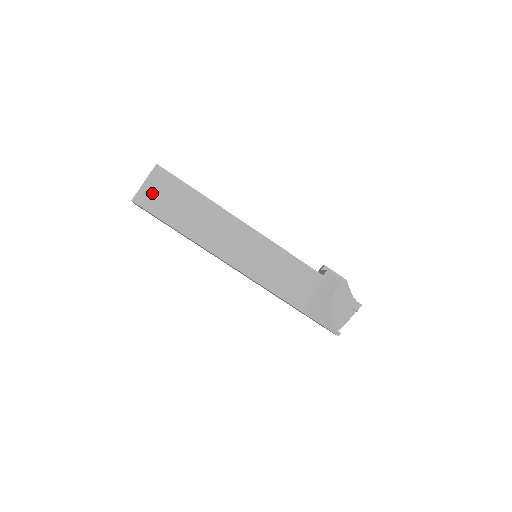
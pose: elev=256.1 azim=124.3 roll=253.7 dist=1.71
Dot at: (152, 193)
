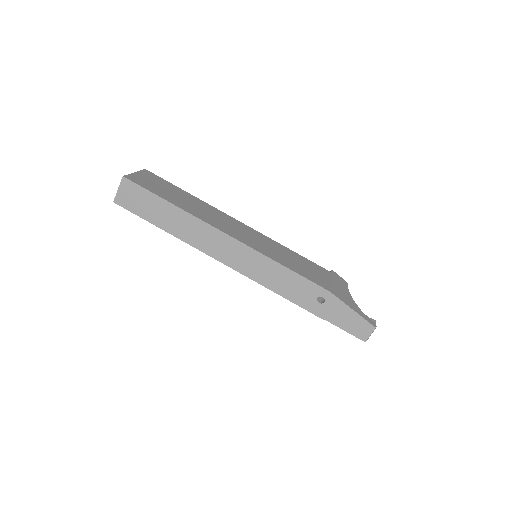
Dot at: (144, 180)
